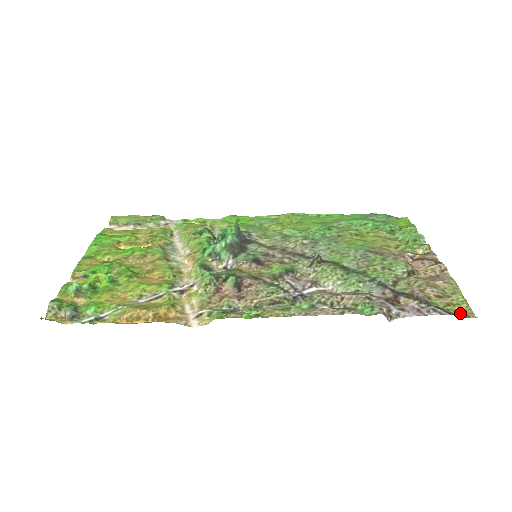
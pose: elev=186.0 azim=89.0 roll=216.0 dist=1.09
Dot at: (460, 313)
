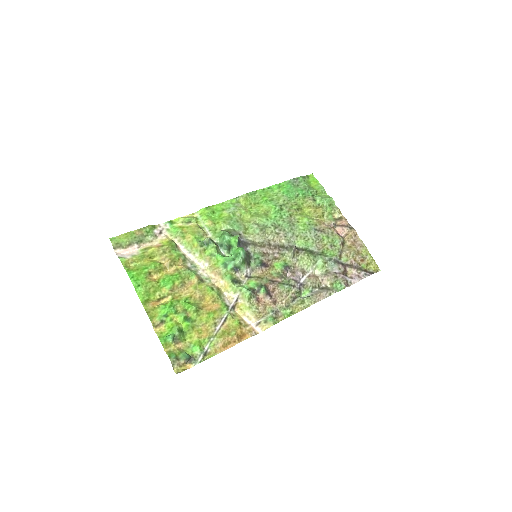
Dot at: (374, 270)
